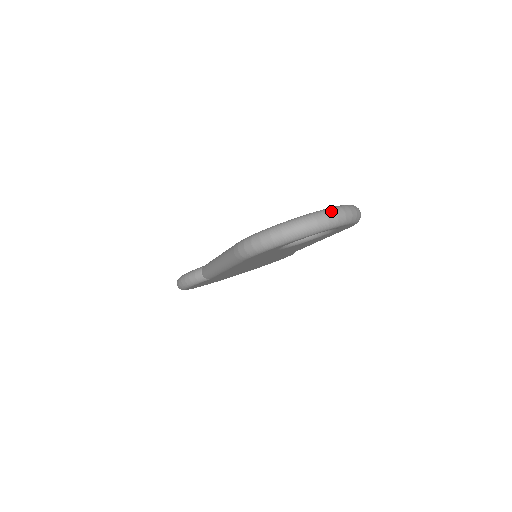
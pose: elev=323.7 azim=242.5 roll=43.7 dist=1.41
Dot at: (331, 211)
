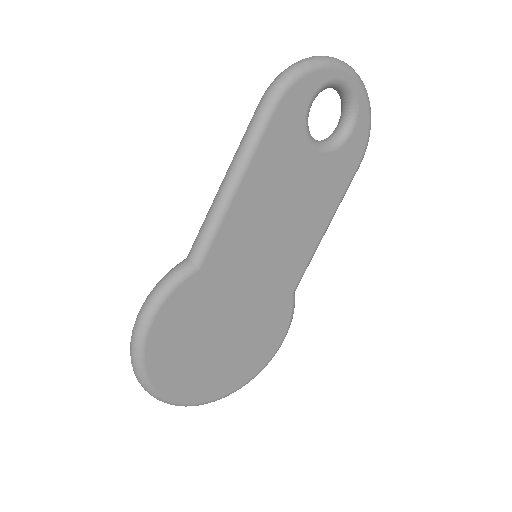
Dot at: occluded
